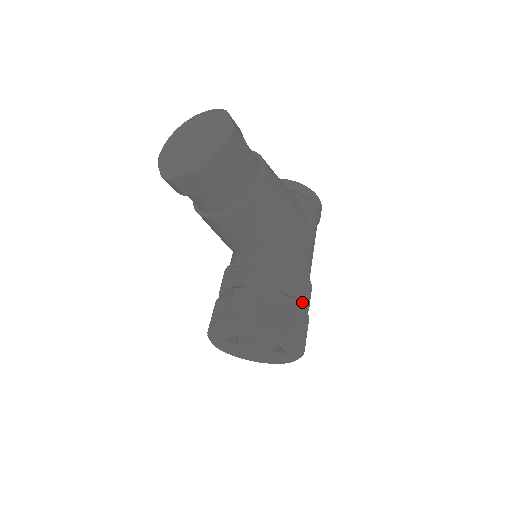
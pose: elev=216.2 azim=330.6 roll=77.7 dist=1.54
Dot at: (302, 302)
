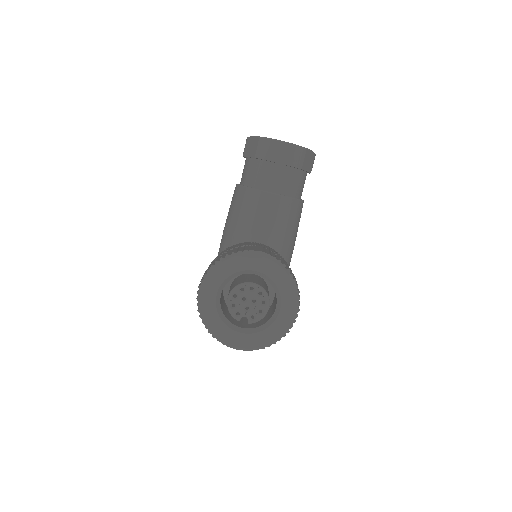
Dot at: occluded
